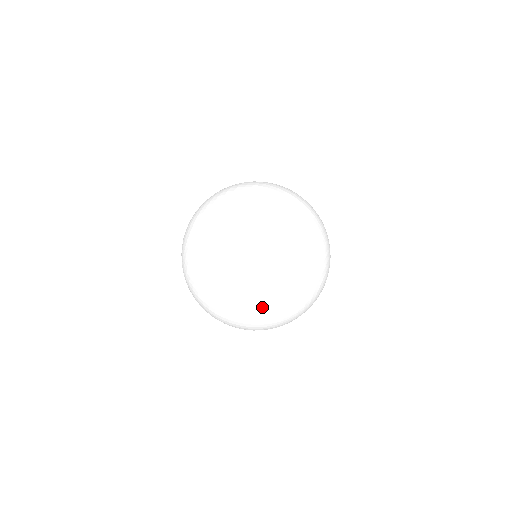
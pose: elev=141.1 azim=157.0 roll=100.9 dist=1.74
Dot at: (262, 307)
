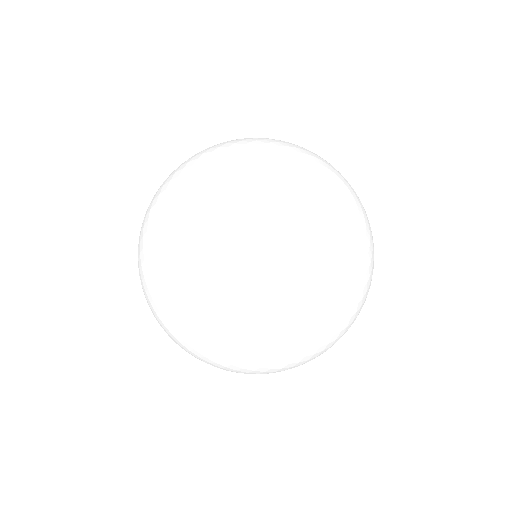
Dot at: (184, 255)
